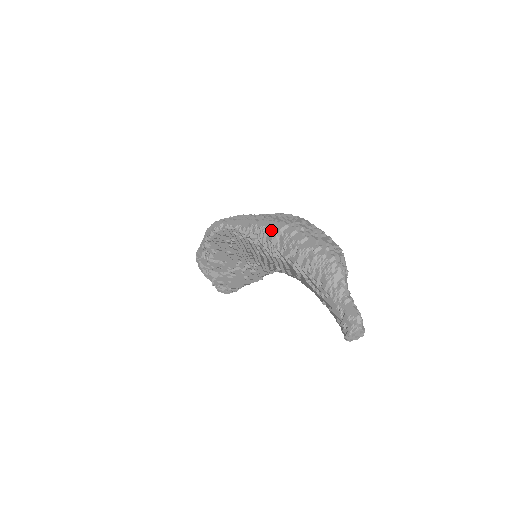
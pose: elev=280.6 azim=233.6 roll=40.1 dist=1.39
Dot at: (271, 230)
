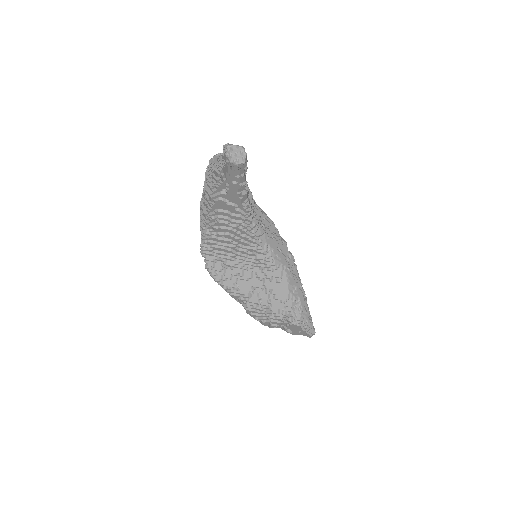
Dot at: (201, 212)
